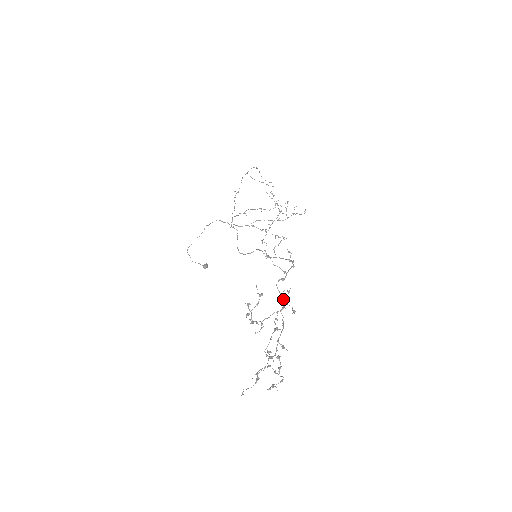
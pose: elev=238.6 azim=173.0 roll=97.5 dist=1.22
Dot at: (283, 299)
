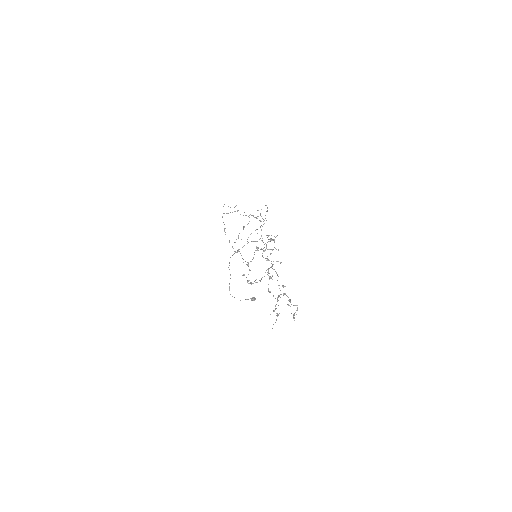
Dot at: (269, 260)
